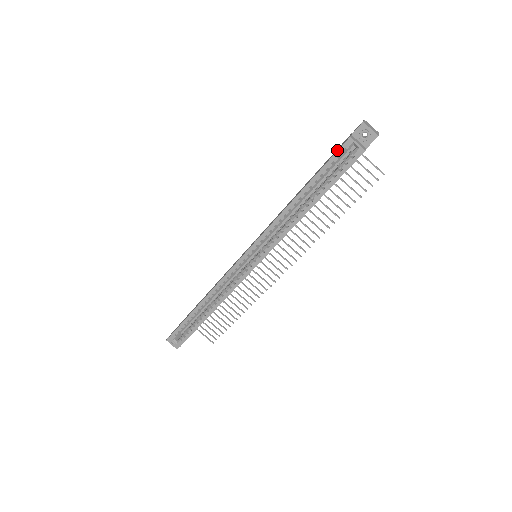
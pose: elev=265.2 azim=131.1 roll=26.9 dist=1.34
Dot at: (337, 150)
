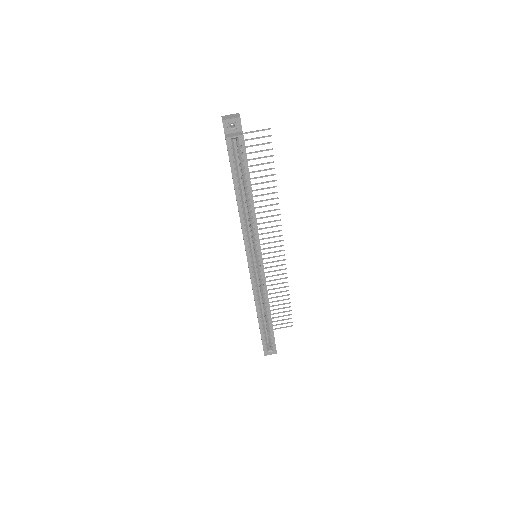
Dot at: occluded
